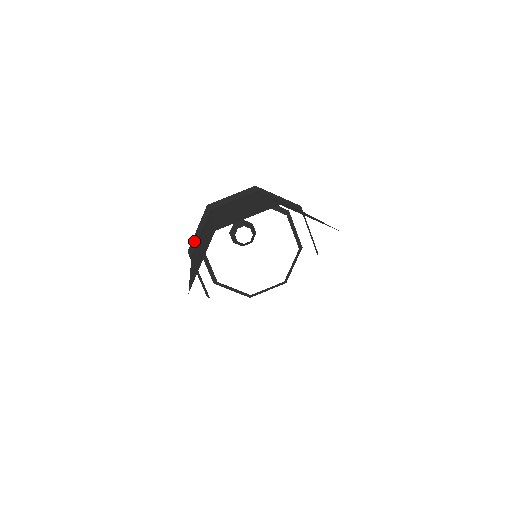
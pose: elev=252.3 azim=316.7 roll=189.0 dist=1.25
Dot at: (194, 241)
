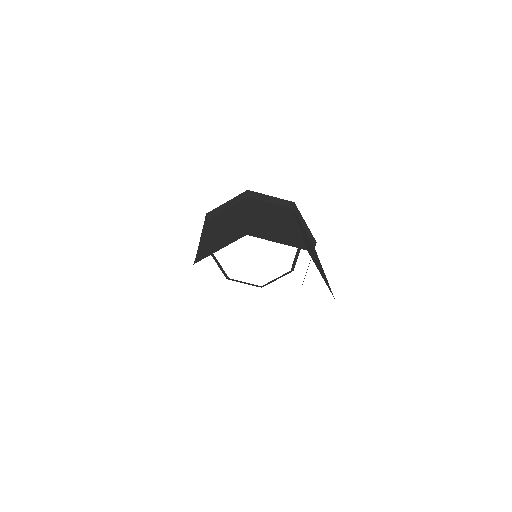
Dot at: occluded
